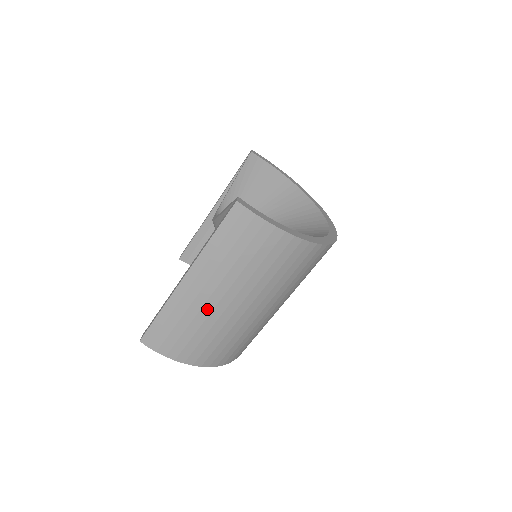
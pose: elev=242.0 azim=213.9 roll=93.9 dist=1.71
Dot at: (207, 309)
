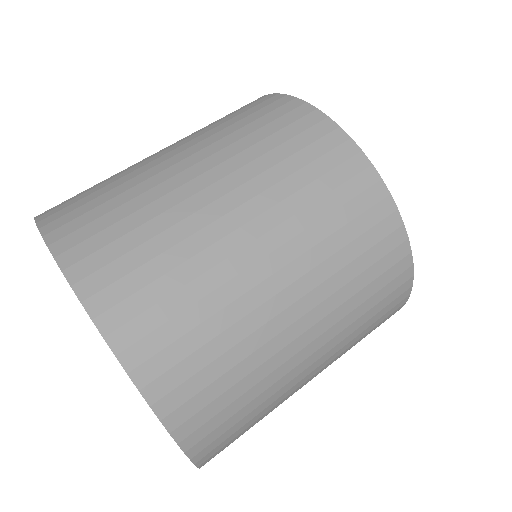
Dot at: occluded
